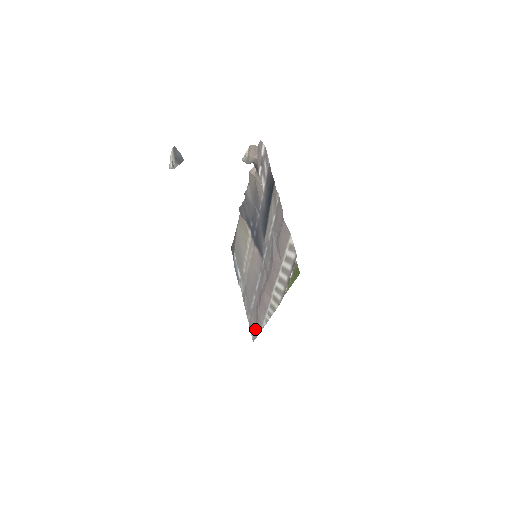
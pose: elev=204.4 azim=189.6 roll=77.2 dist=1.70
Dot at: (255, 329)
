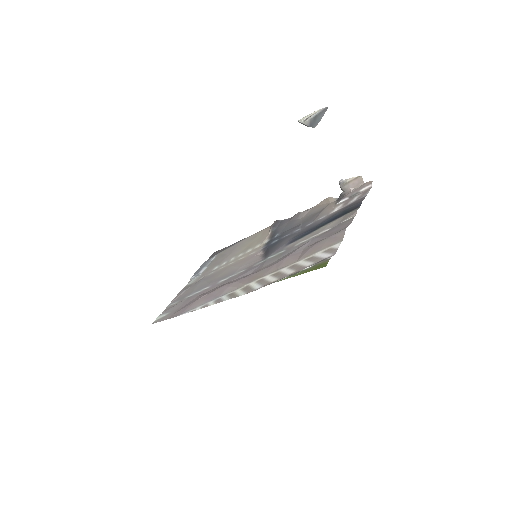
Dot at: (172, 313)
